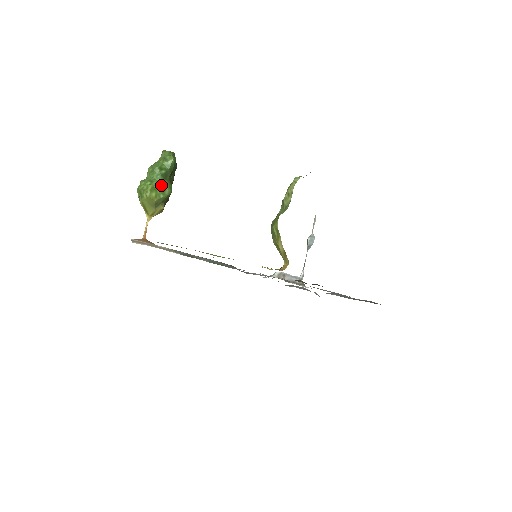
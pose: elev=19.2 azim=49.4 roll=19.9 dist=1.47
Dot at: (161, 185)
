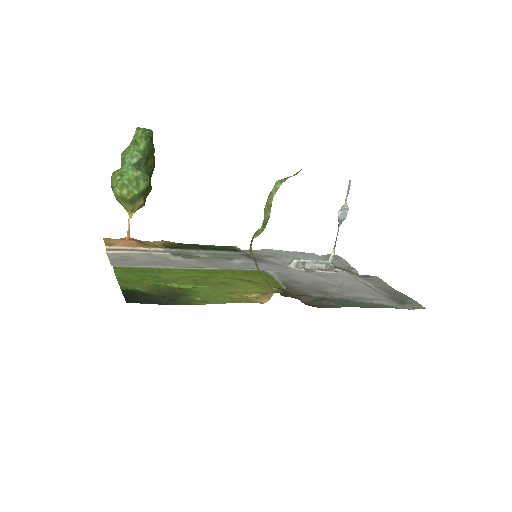
Dot at: (133, 179)
